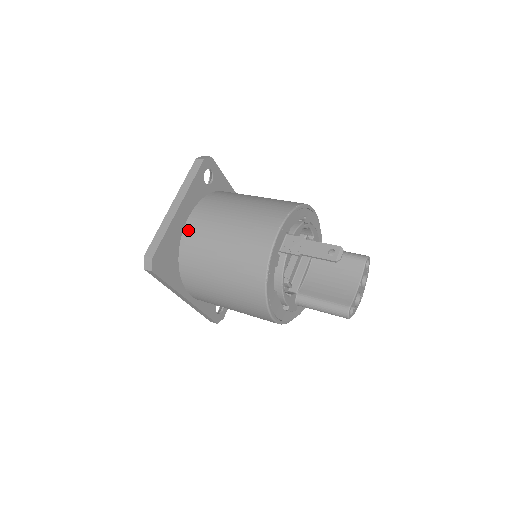
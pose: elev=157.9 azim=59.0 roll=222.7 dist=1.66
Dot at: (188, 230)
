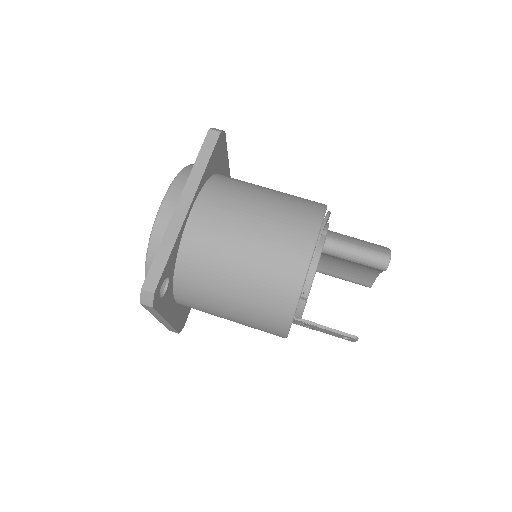
Dot at: occluded
